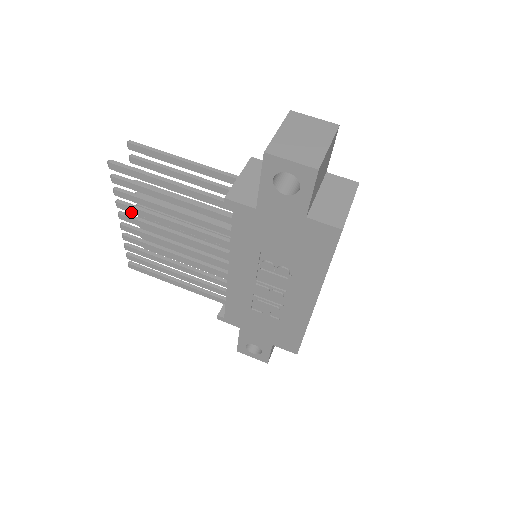
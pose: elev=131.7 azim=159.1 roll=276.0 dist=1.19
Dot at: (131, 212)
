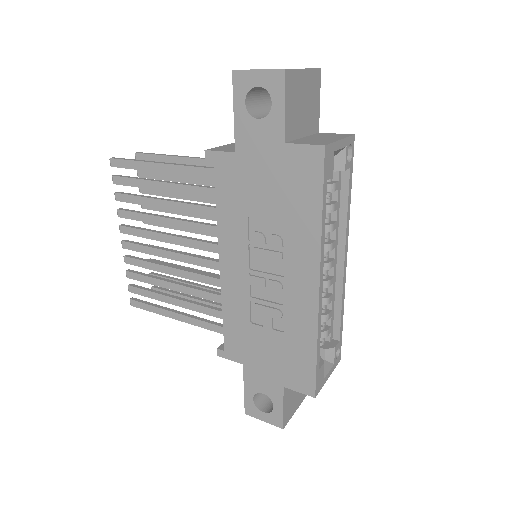
Dot at: occluded
